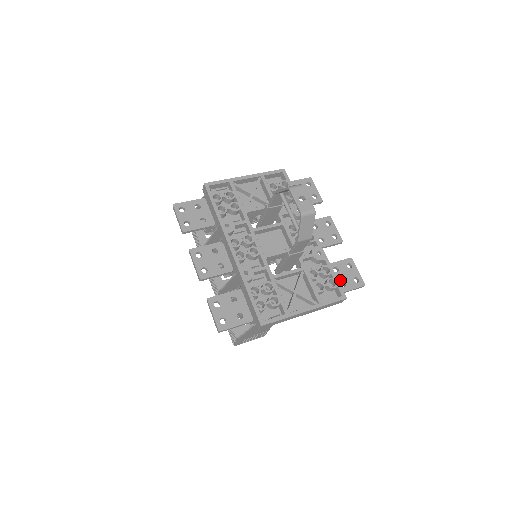
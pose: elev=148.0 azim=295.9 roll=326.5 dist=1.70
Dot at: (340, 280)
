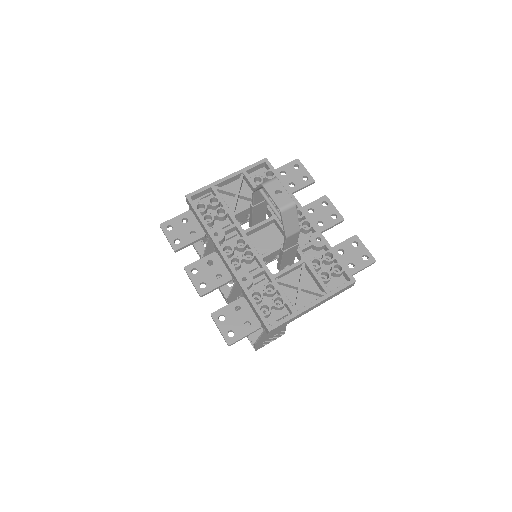
Dot at: (347, 262)
